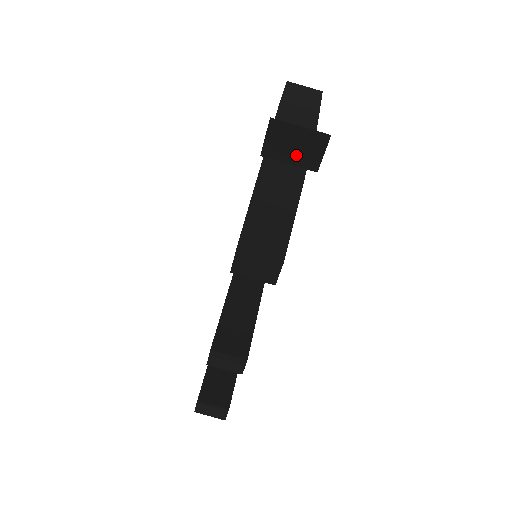
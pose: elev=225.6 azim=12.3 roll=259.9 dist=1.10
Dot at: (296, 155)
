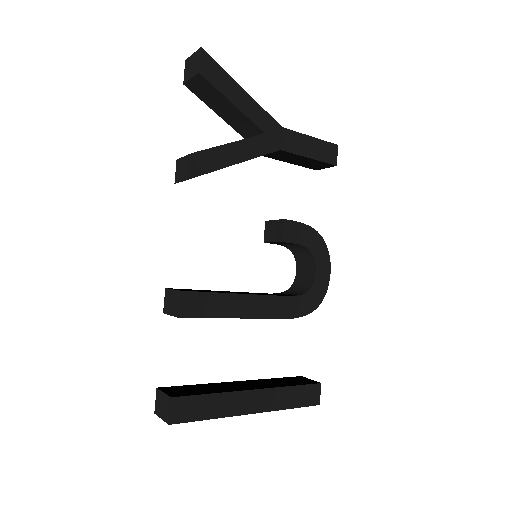
Dot at: (193, 71)
